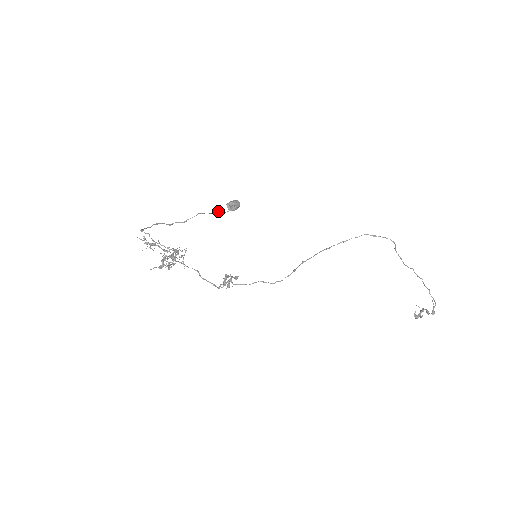
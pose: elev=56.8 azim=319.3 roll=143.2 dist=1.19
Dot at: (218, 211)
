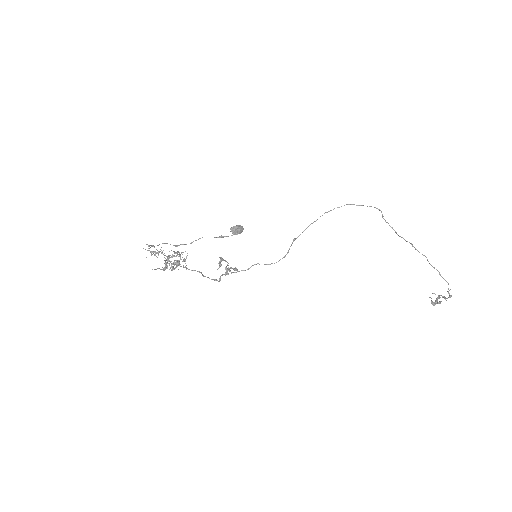
Dot at: (223, 236)
